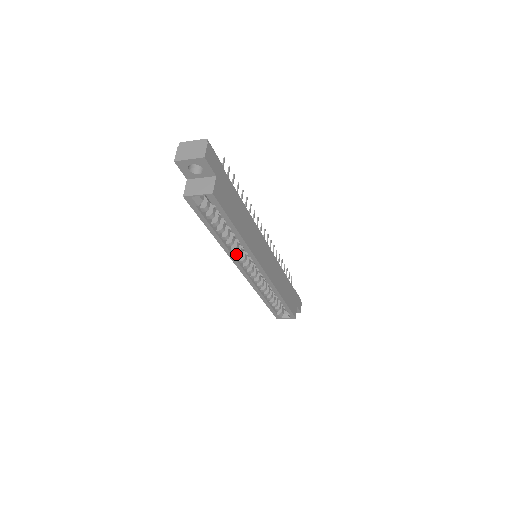
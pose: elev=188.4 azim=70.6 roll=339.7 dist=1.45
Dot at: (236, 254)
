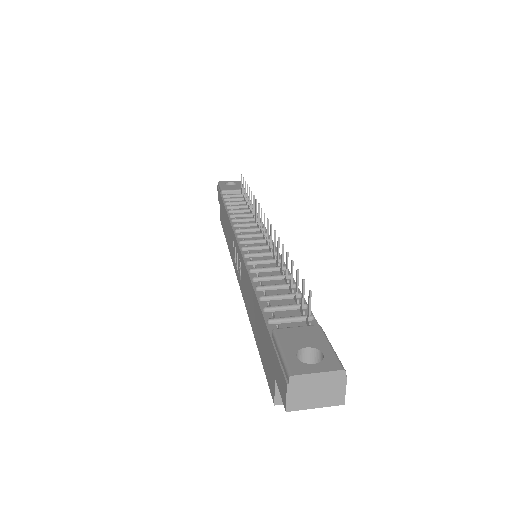
Dot at: occluded
